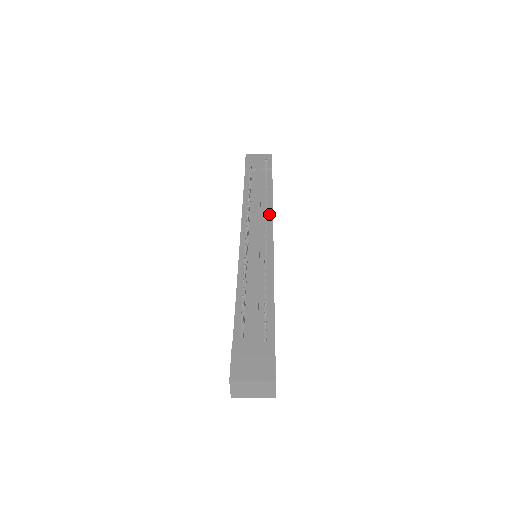
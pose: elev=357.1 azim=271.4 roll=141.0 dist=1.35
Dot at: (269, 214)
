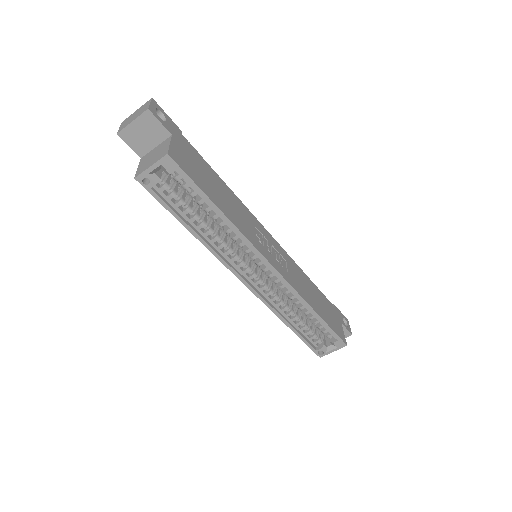
Dot at: occluded
